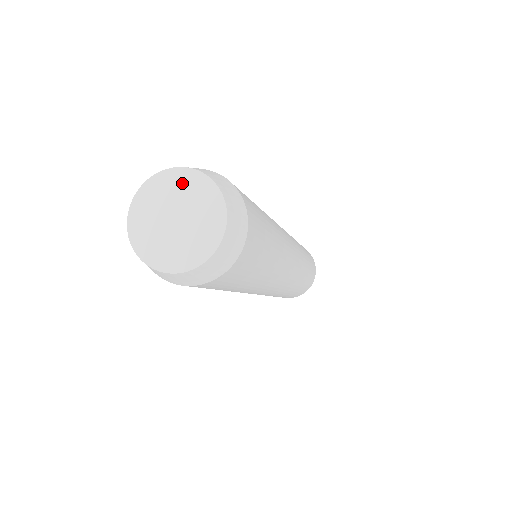
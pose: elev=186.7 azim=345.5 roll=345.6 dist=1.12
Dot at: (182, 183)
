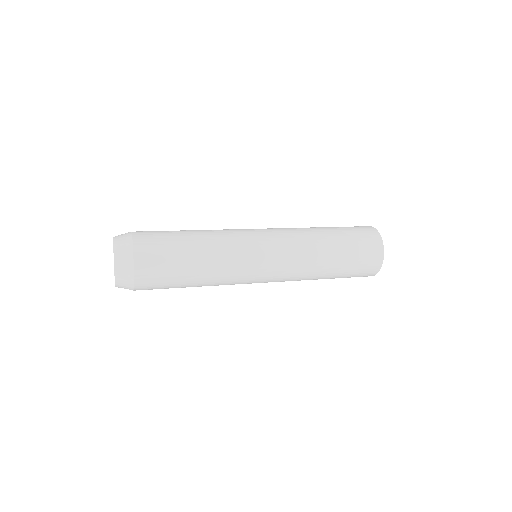
Dot at: occluded
